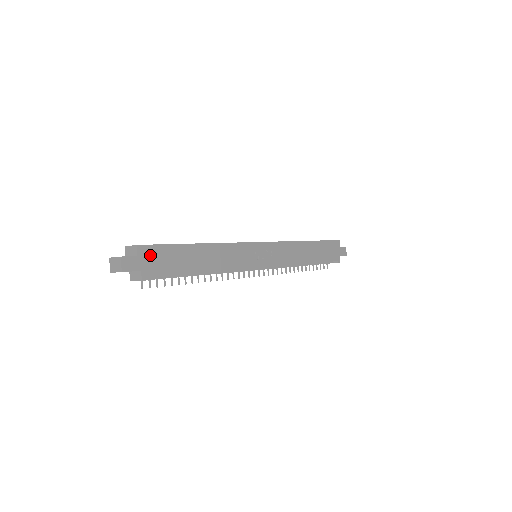
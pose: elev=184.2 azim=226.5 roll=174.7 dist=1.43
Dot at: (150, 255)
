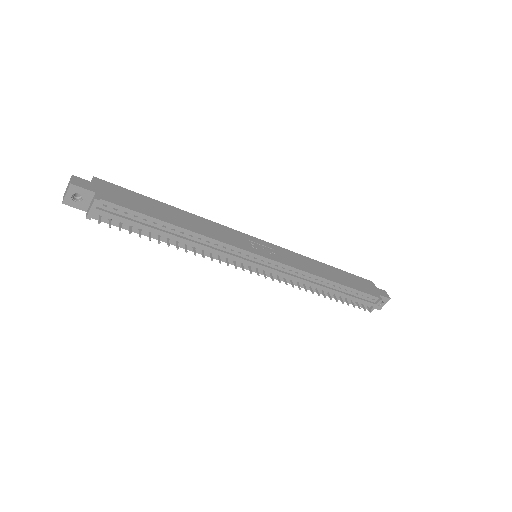
Dot at: (109, 188)
